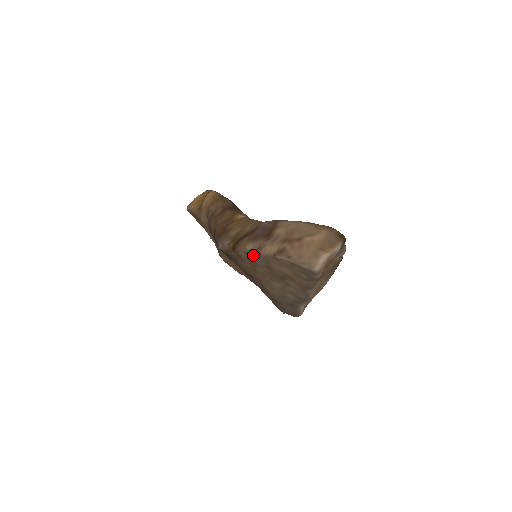
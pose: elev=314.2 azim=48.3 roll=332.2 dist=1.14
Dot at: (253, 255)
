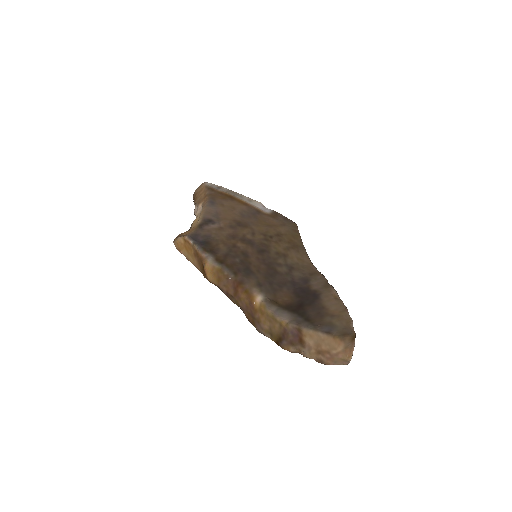
Dot at: (297, 352)
